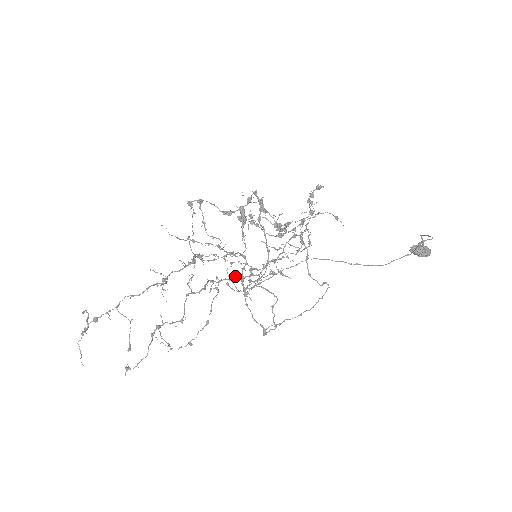
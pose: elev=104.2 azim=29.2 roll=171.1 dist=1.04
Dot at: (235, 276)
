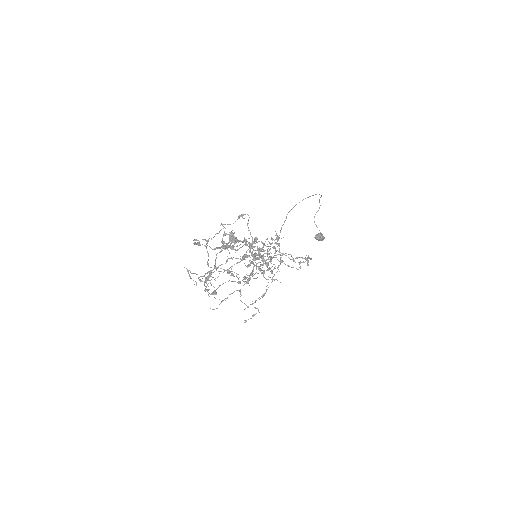
Dot at: occluded
